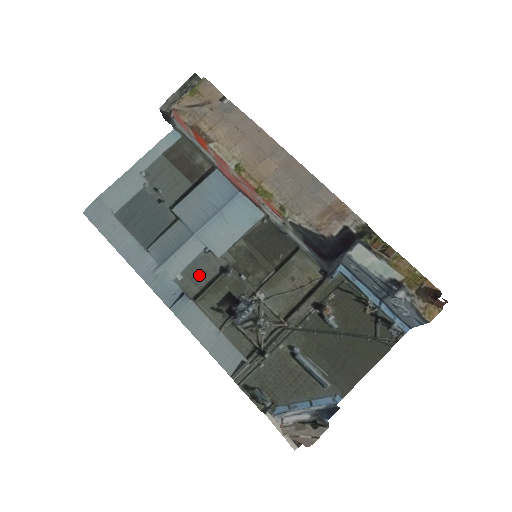
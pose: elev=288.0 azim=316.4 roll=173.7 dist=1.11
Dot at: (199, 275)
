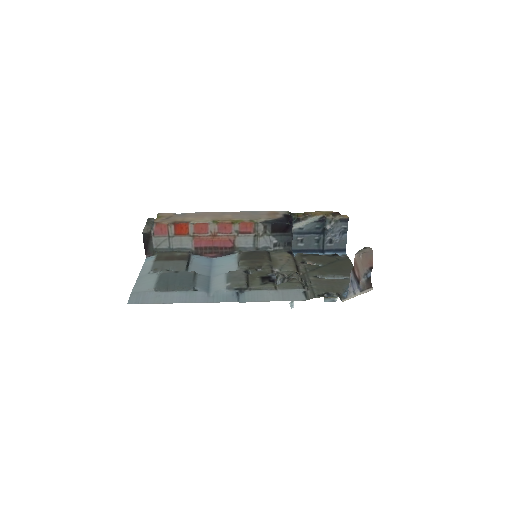
Dot at: (238, 278)
